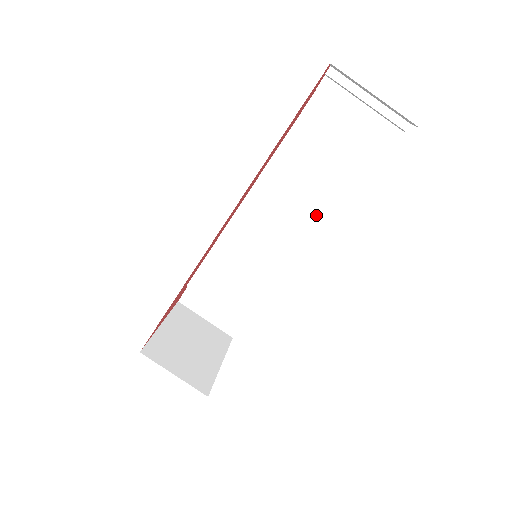
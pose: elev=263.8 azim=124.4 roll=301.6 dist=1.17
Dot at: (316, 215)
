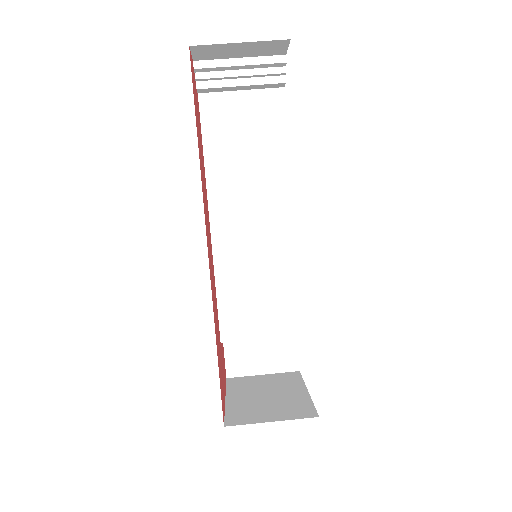
Dot at: (276, 188)
